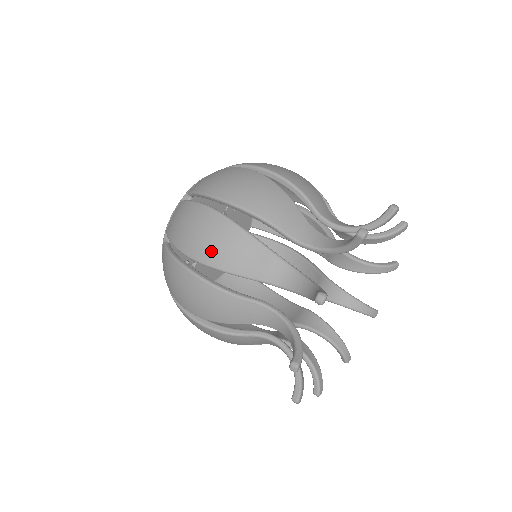
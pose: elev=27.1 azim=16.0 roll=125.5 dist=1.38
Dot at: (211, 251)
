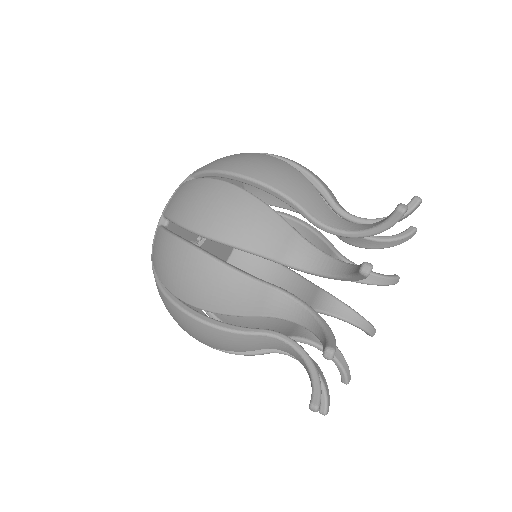
Dot at: (228, 225)
